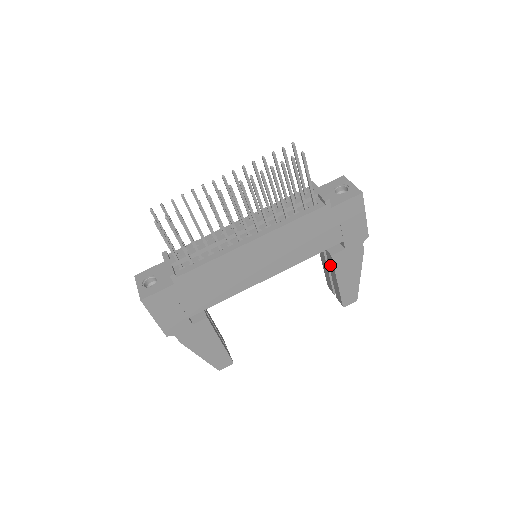
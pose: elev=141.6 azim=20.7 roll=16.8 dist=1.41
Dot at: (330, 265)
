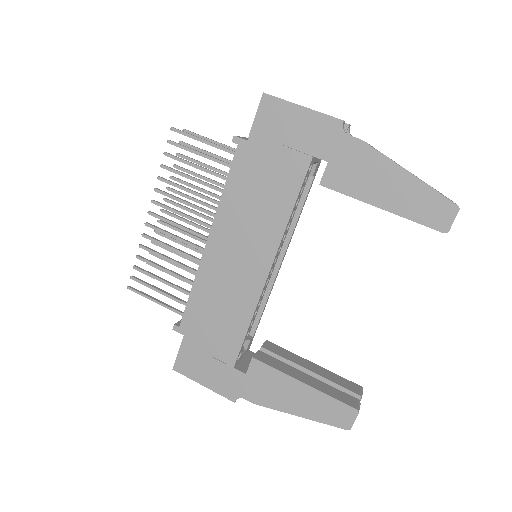
Dot at: occluded
